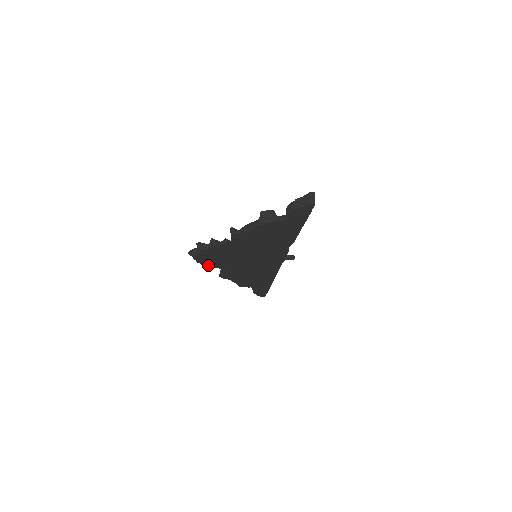
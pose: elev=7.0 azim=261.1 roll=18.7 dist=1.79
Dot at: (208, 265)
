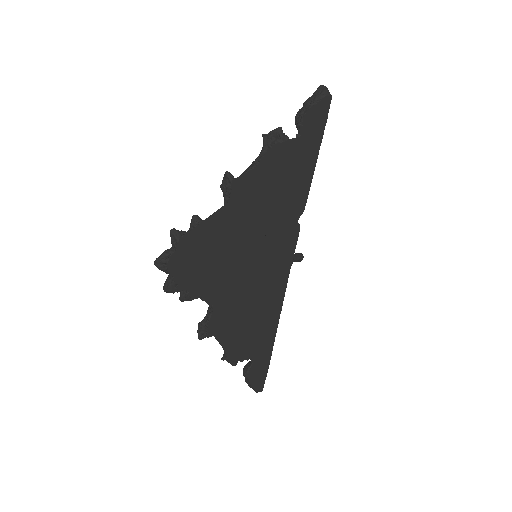
Dot at: (188, 290)
